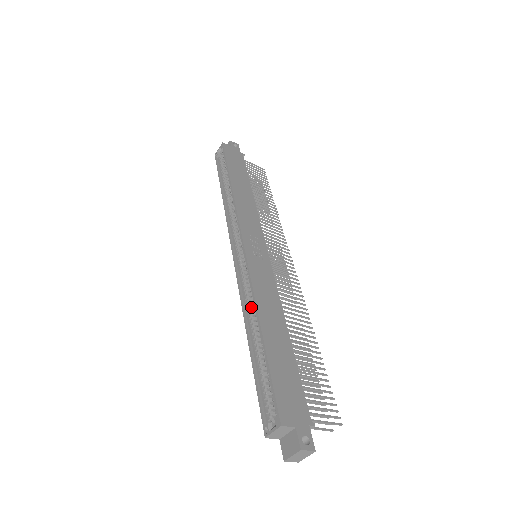
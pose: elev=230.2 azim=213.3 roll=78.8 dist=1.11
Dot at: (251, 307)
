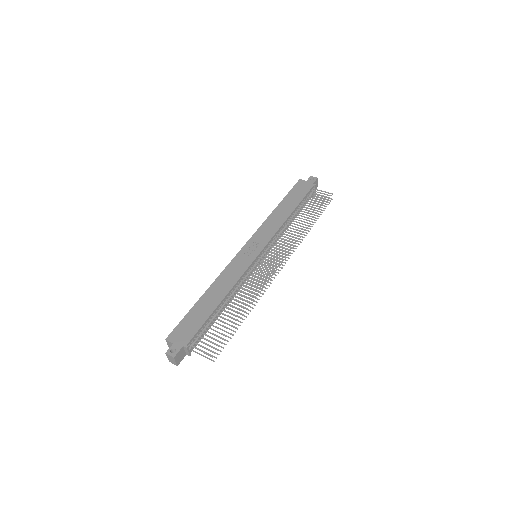
Dot at: occluded
